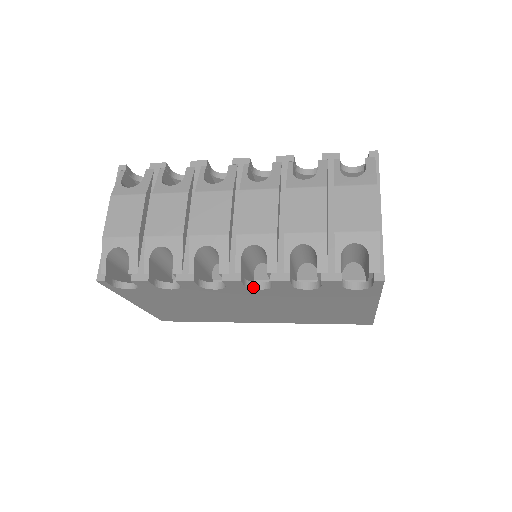
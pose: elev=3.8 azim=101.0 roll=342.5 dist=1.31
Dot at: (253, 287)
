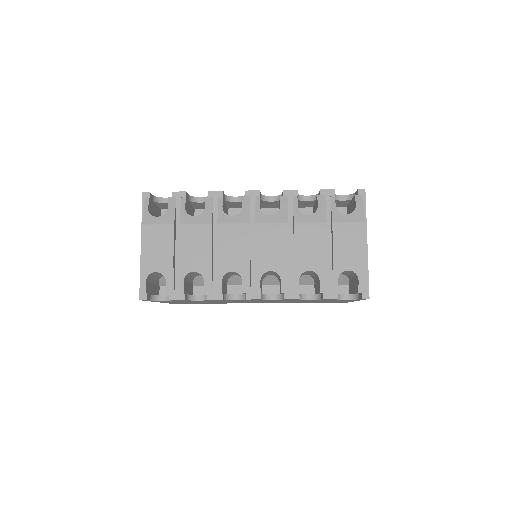
Dot at: (267, 298)
